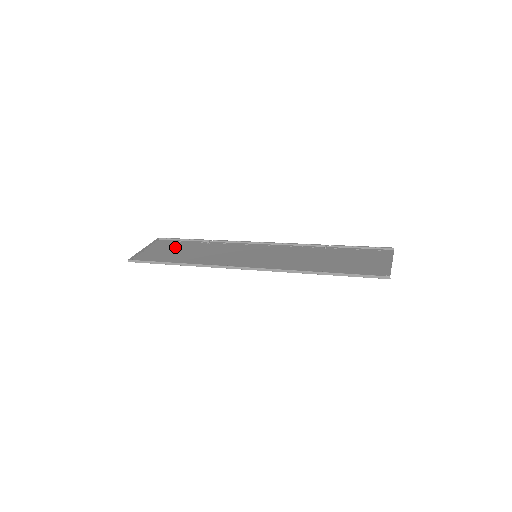
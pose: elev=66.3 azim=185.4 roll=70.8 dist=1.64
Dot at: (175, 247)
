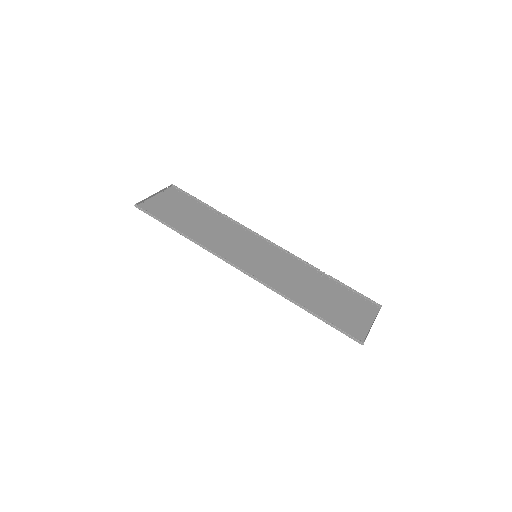
Dot at: (185, 205)
